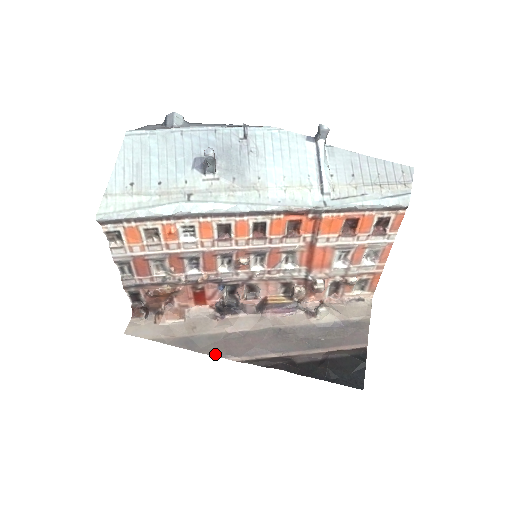
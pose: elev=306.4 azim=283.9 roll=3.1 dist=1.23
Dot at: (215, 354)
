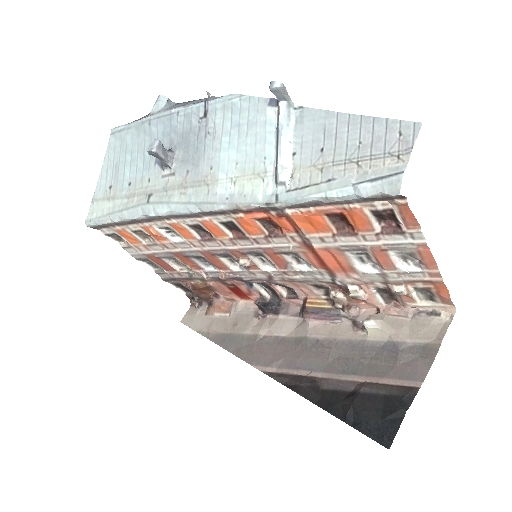
Dot at: (244, 358)
